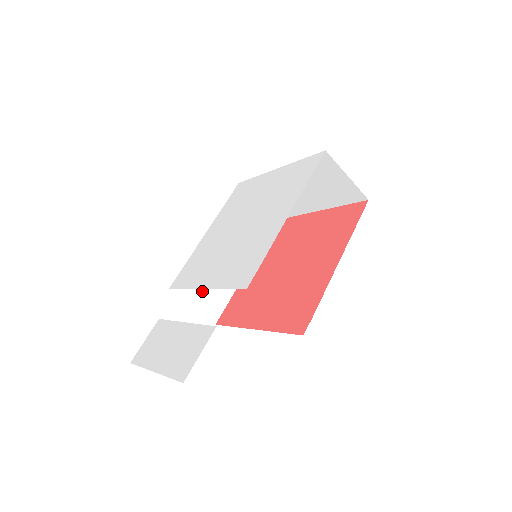
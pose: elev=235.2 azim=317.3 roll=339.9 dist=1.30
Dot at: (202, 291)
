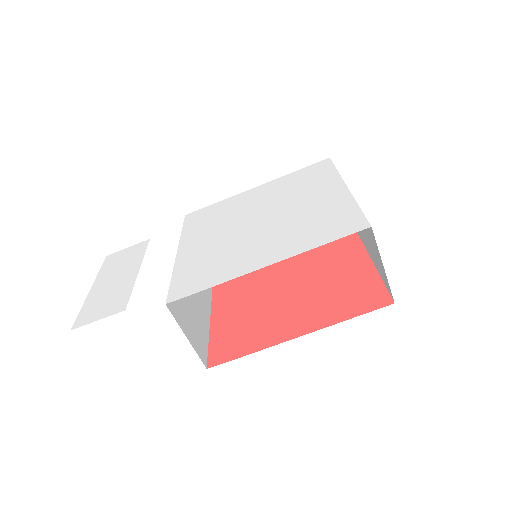
Dot at: occluded
